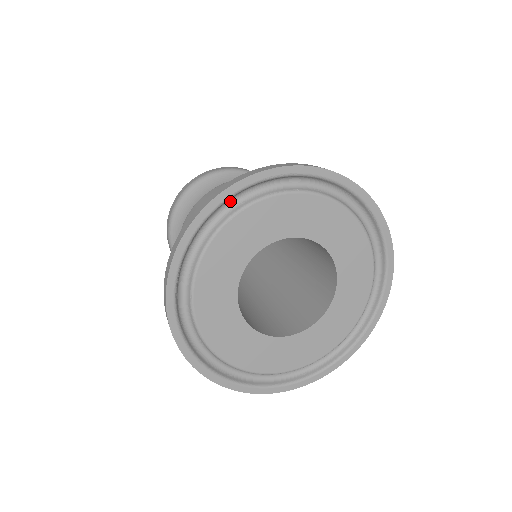
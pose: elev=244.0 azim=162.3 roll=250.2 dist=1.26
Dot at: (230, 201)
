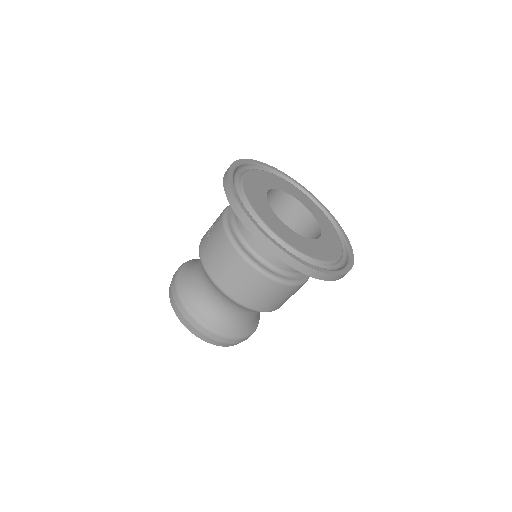
Dot at: (234, 179)
